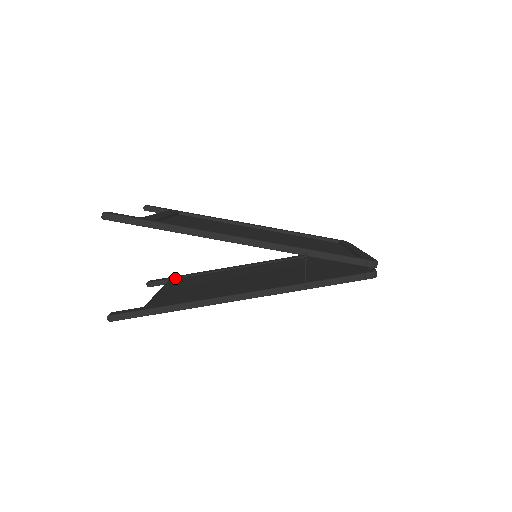
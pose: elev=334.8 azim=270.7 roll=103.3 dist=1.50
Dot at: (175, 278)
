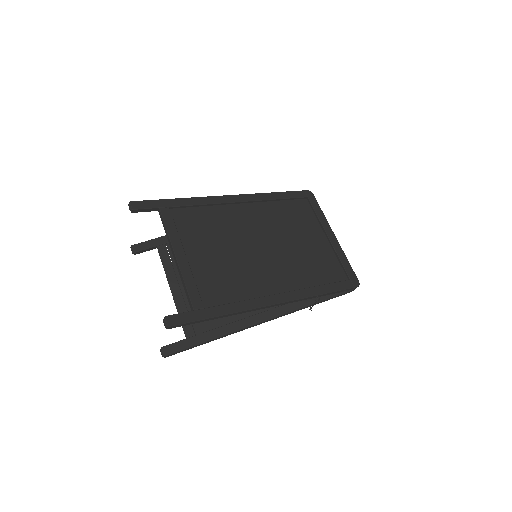
Dot at: (163, 248)
